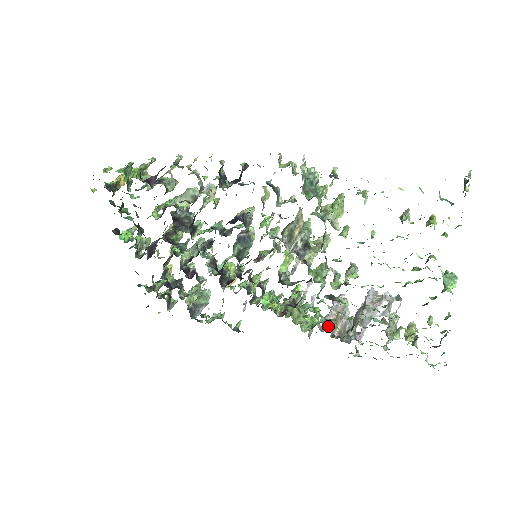
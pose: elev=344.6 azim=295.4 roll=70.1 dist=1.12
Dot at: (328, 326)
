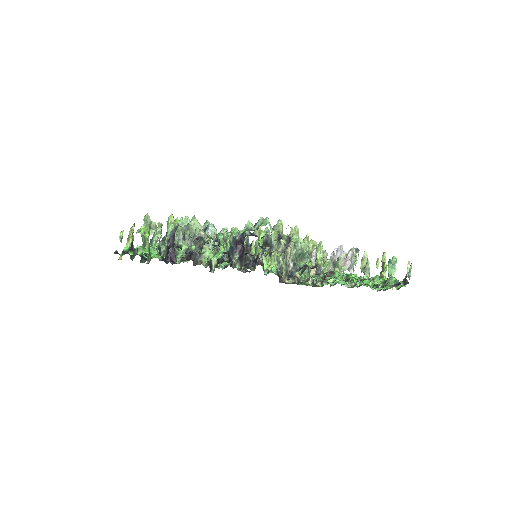
Dot at: occluded
